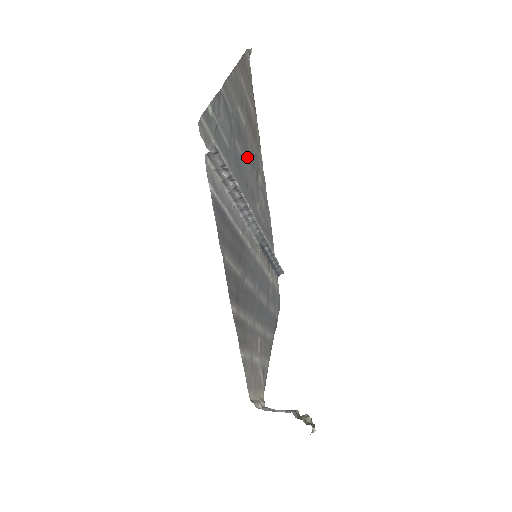
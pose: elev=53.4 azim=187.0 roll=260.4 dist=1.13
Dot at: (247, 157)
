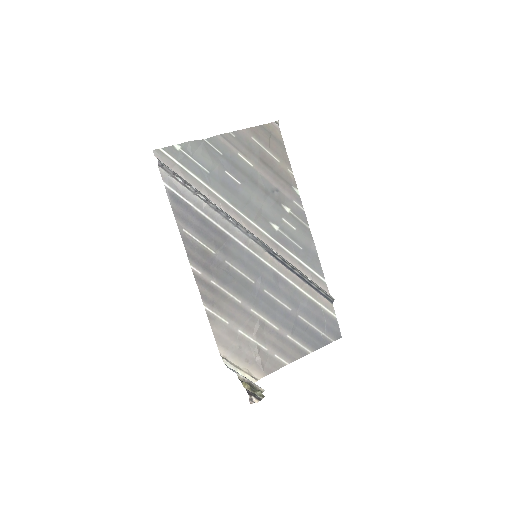
Dot at: (253, 186)
